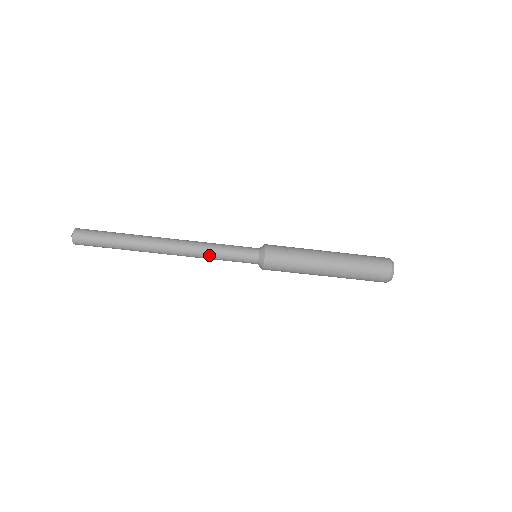
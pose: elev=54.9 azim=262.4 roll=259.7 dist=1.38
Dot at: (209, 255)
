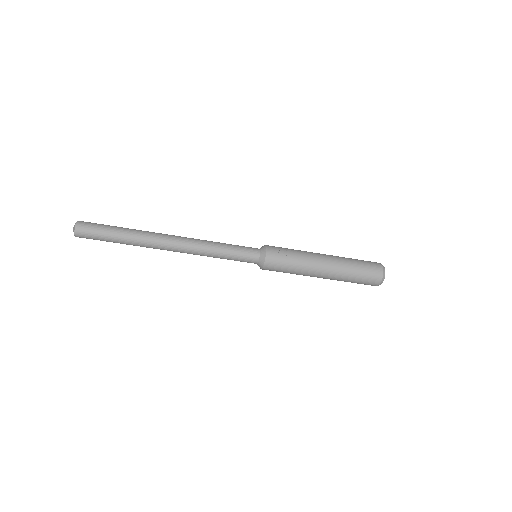
Dot at: (211, 255)
